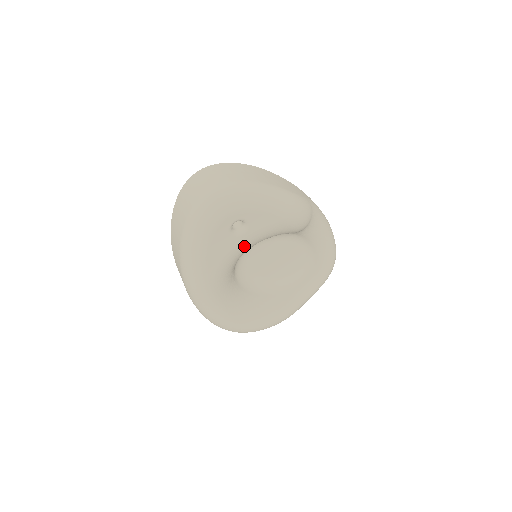
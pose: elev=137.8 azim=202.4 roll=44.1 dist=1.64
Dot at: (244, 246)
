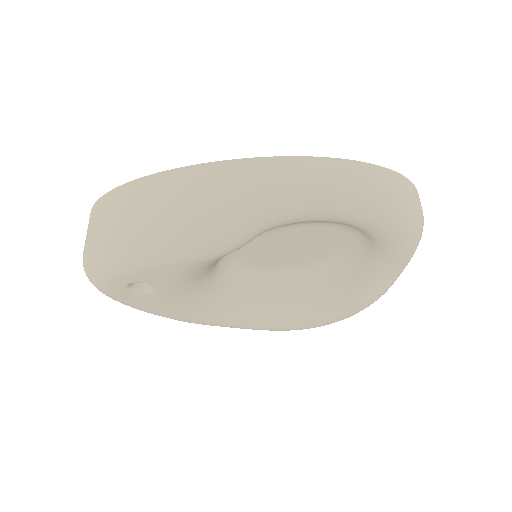
Dot at: (179, 292)
